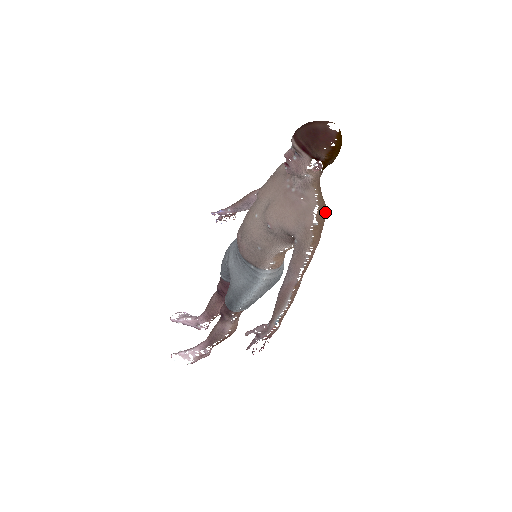
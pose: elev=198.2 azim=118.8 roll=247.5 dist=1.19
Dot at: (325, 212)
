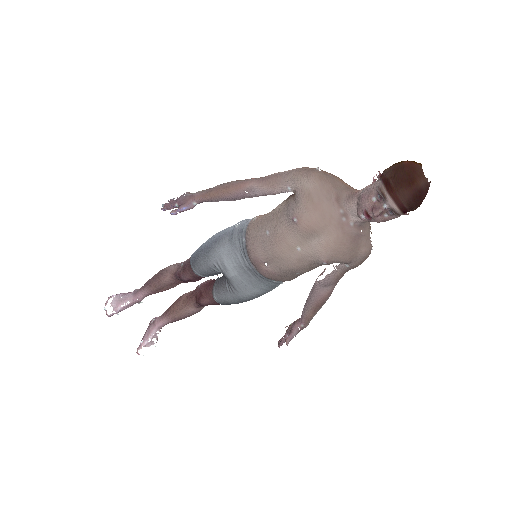
Dot at: occluded
